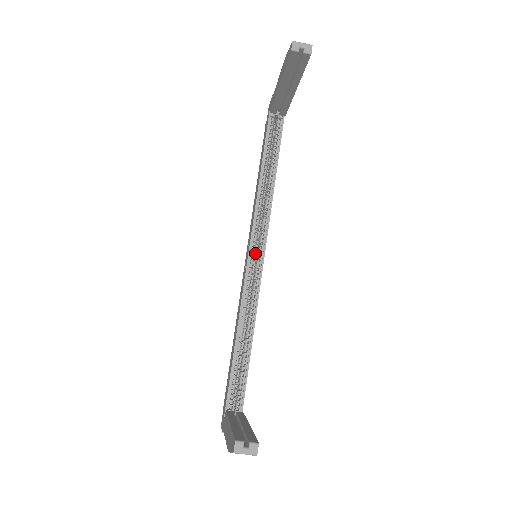
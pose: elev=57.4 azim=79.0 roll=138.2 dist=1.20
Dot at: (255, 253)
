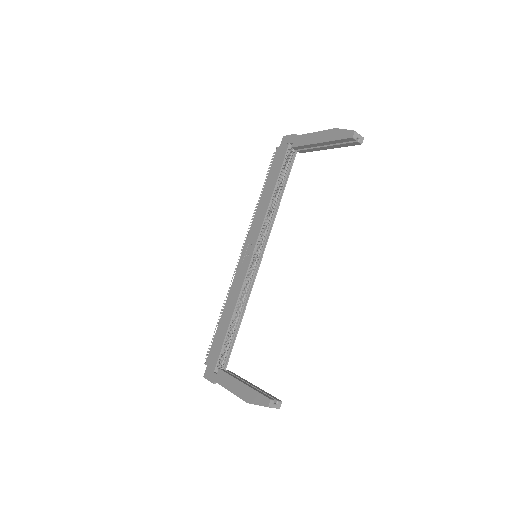
Dot at: occluded
